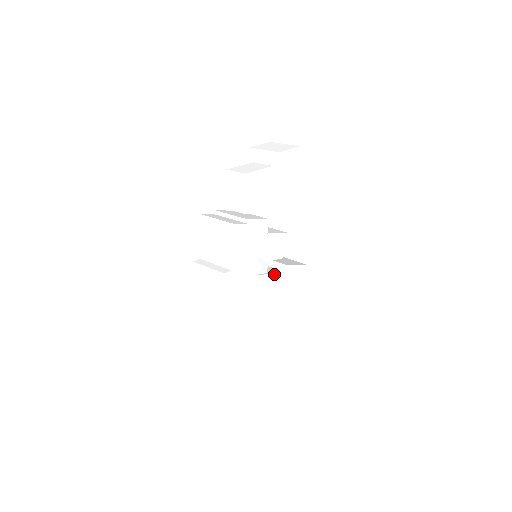
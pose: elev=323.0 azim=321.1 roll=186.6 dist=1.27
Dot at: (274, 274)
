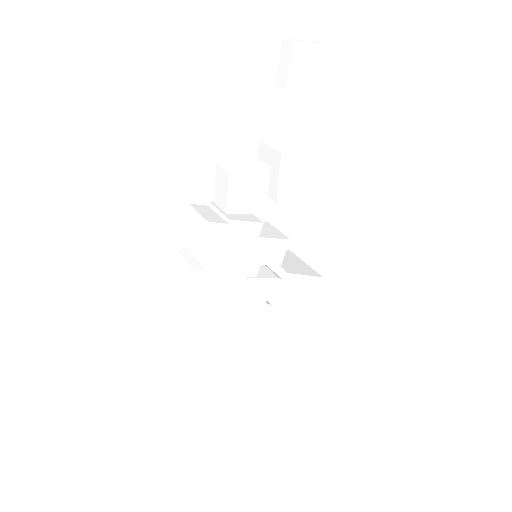
Dot at: (268, 280)
